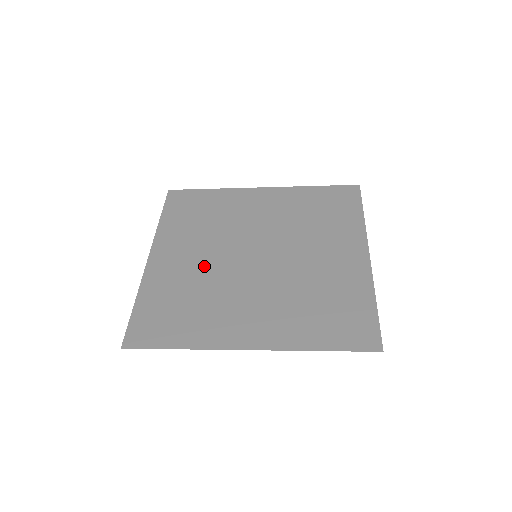
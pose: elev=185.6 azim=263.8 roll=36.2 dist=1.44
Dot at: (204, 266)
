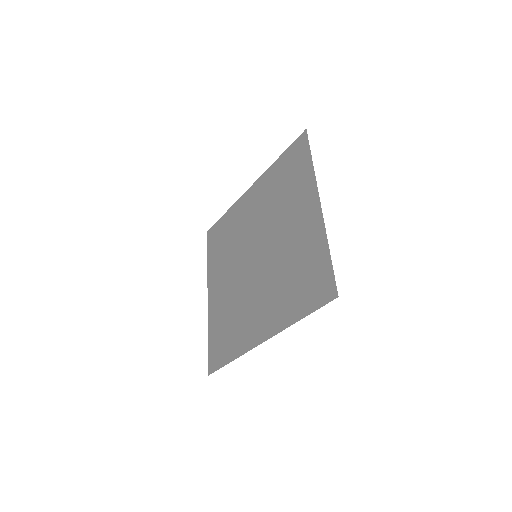
Dot at: (232, 285)
